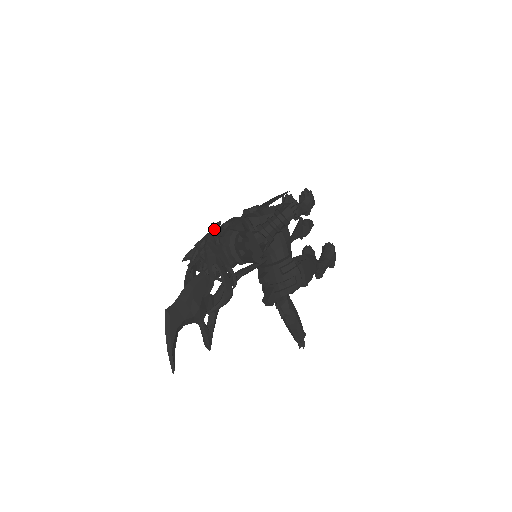
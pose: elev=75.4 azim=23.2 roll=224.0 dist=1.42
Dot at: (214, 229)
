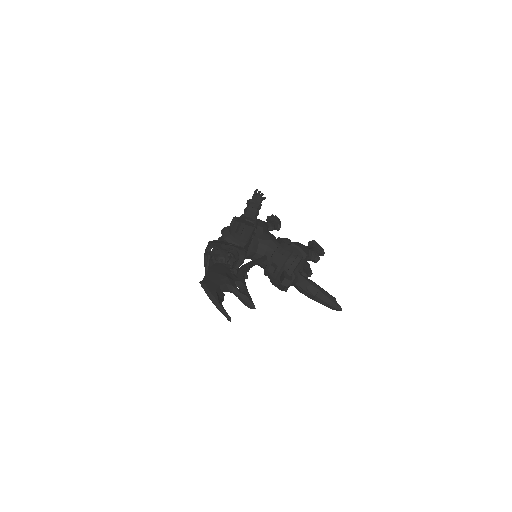
Dot at: occluded
